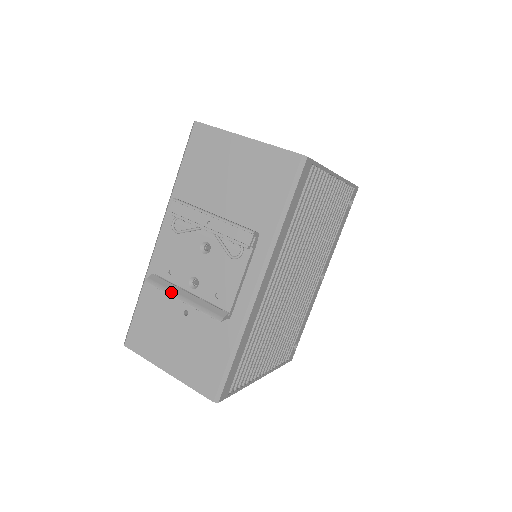
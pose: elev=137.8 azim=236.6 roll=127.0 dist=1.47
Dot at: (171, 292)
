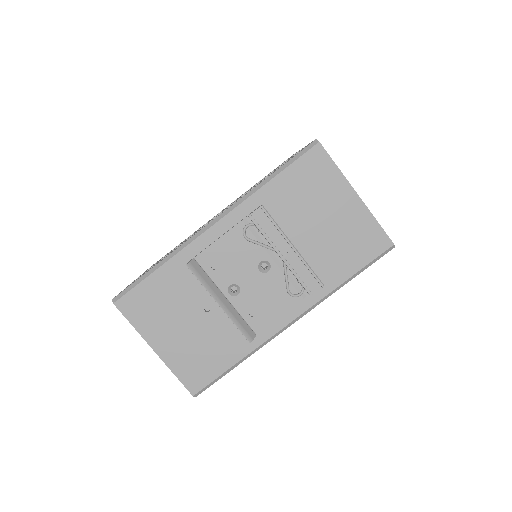
Dot at: (211, 291)
